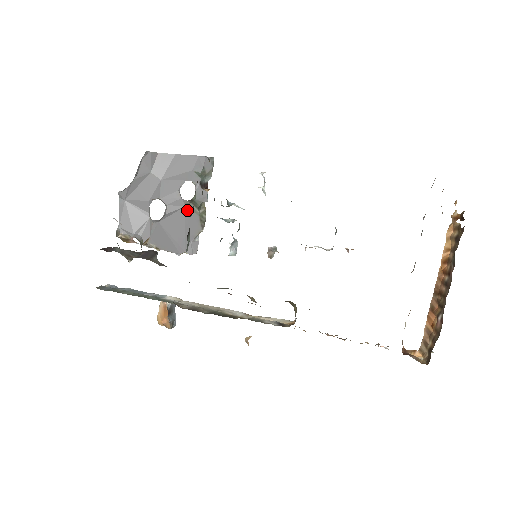
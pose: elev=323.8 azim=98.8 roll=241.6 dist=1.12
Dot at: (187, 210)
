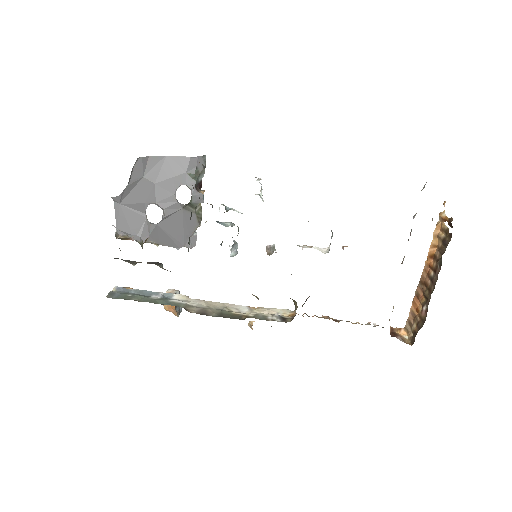
Dot at: (184, 211)
